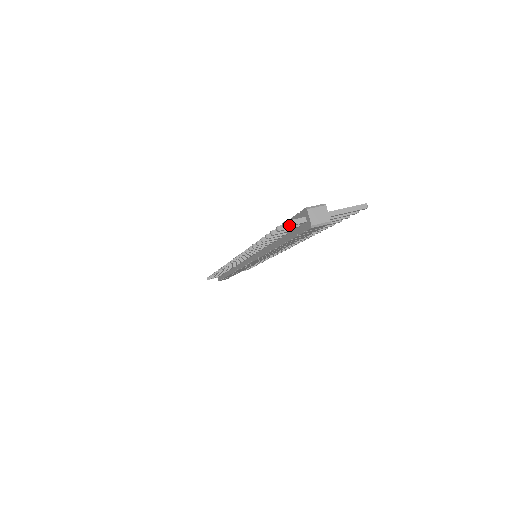
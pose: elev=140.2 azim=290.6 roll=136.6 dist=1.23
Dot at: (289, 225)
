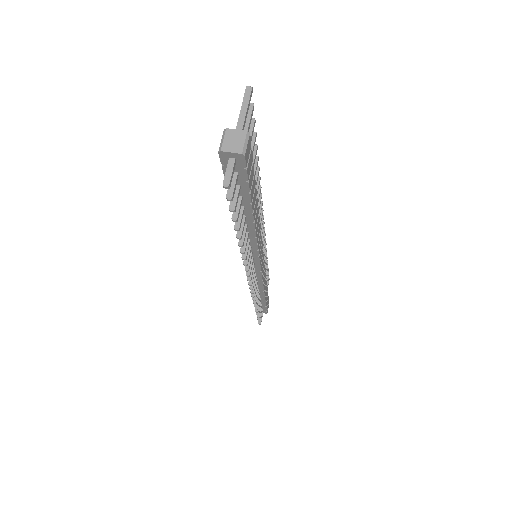
Dot at: (229, 180)
